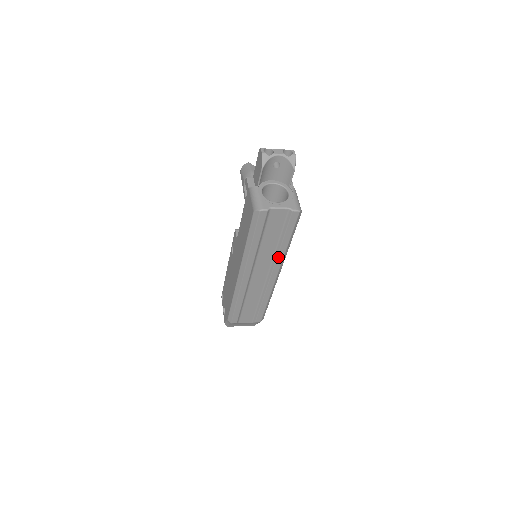
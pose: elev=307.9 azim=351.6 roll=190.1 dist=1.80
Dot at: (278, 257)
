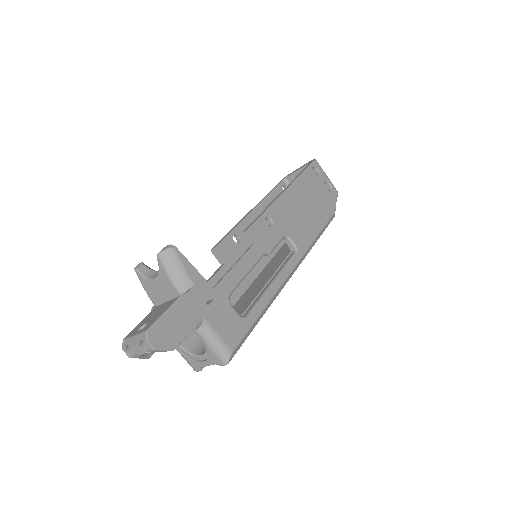
Dot at: occluded
